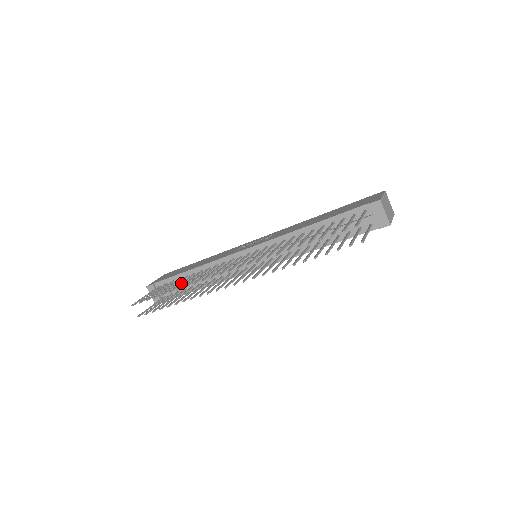
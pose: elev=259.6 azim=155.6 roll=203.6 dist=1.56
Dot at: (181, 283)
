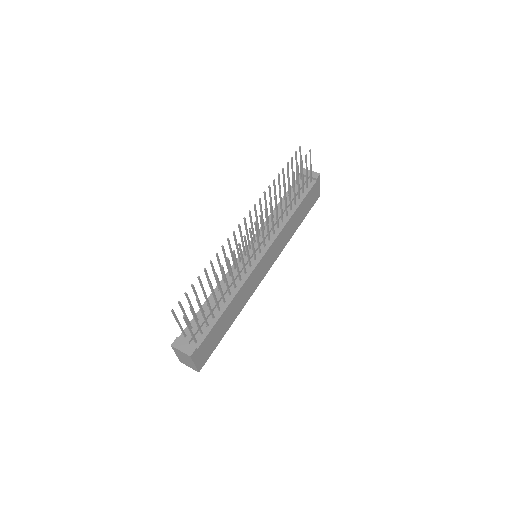
Dot at: occluded
